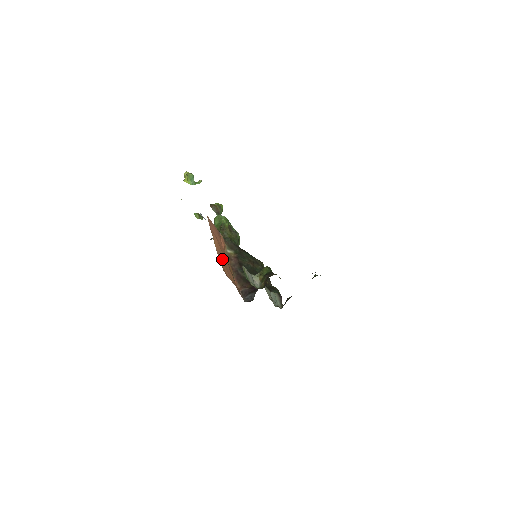
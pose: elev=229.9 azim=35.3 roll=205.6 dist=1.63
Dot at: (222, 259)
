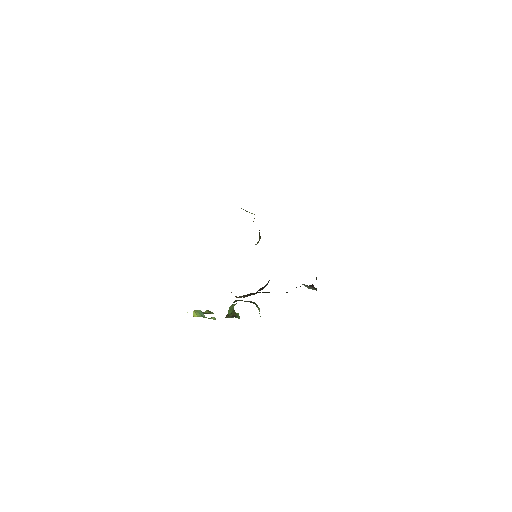
Dot at: occluded
